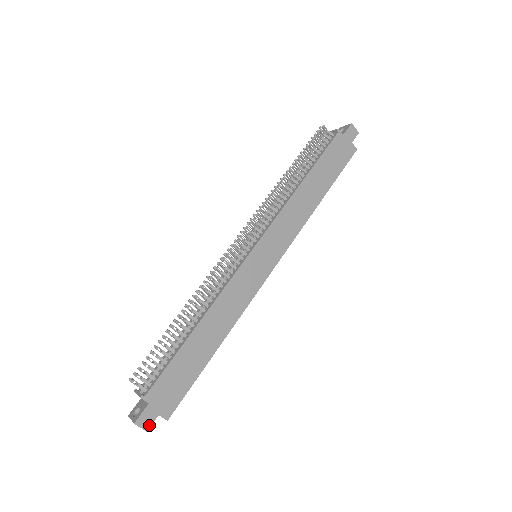
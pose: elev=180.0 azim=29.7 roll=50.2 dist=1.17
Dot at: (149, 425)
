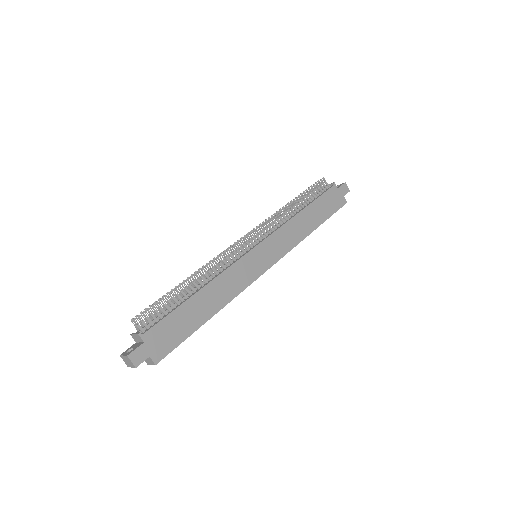
Dot at: (139, 362)
